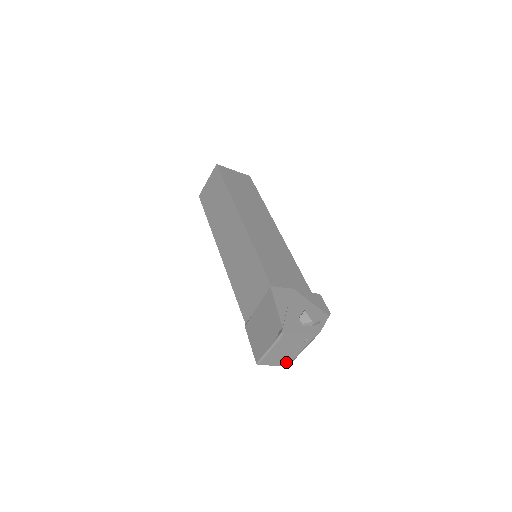
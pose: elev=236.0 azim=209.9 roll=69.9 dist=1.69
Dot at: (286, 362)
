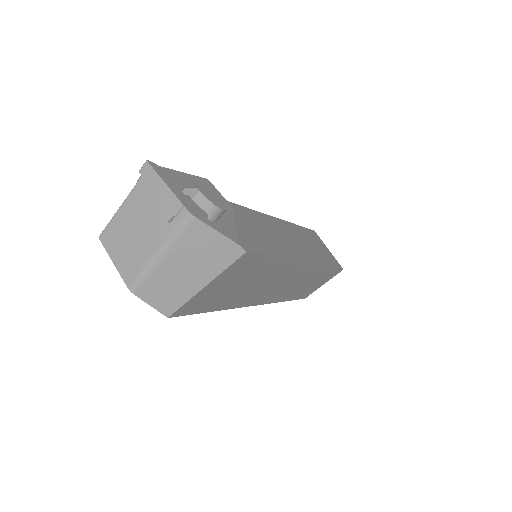
Dot at: (131, 271)
